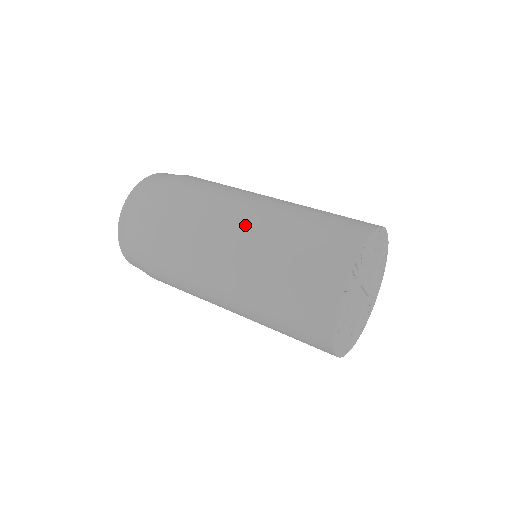
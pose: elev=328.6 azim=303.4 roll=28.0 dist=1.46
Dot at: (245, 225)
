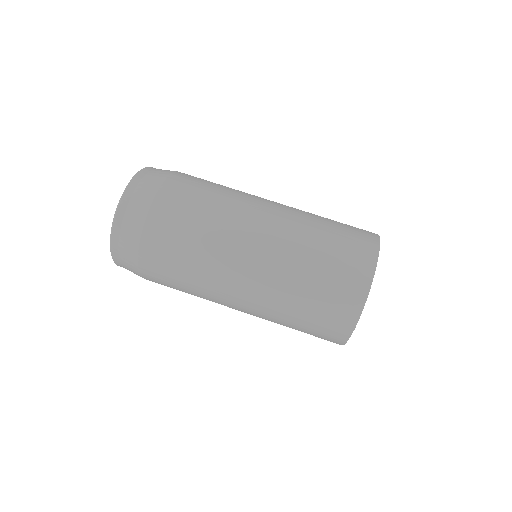
Dot at: (249, 299)
